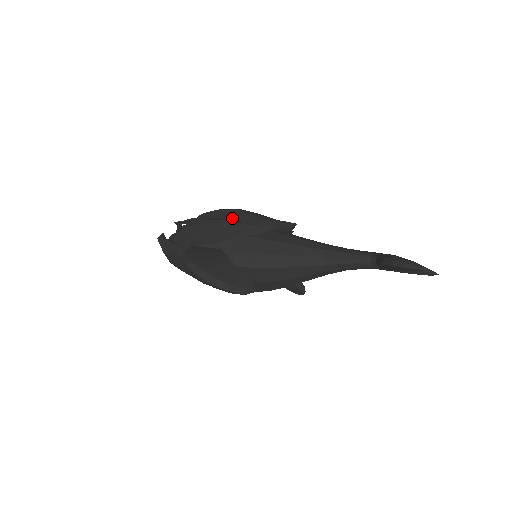
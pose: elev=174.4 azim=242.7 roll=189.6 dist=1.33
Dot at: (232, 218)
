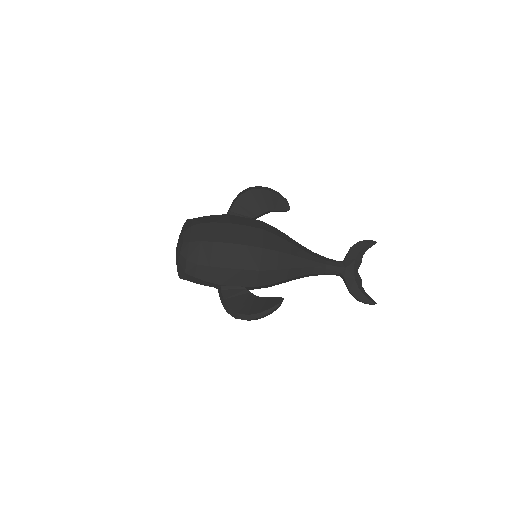
Dot at: occluded
